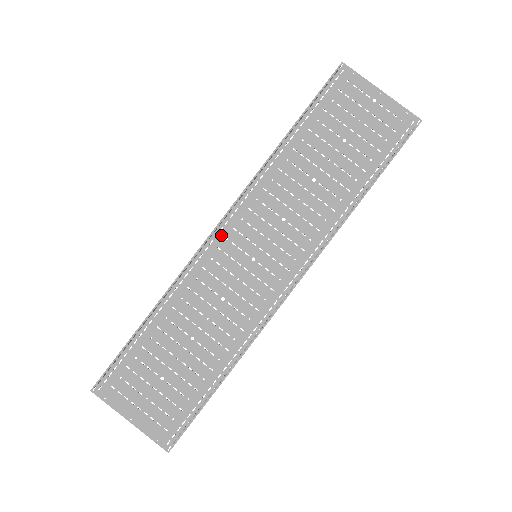
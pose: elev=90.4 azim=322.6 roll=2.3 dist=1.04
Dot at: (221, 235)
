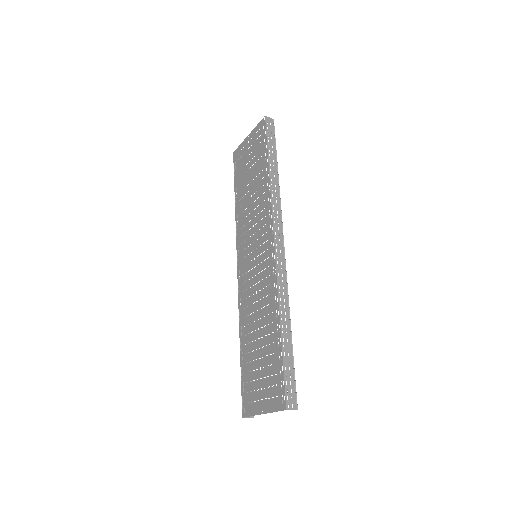
Dot at: (240, 269)
